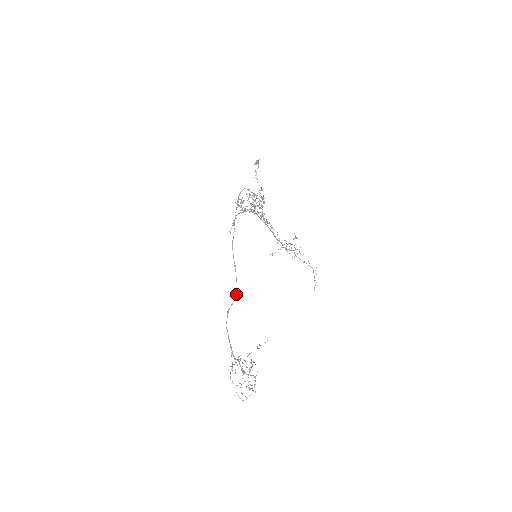
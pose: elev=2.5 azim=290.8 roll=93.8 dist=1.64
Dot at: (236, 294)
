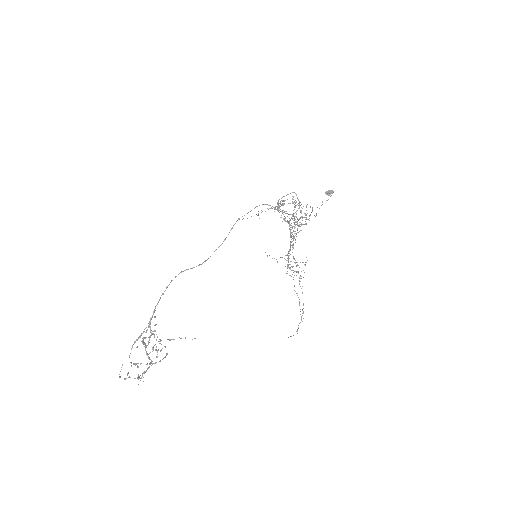
Dot at: (203, 262)
